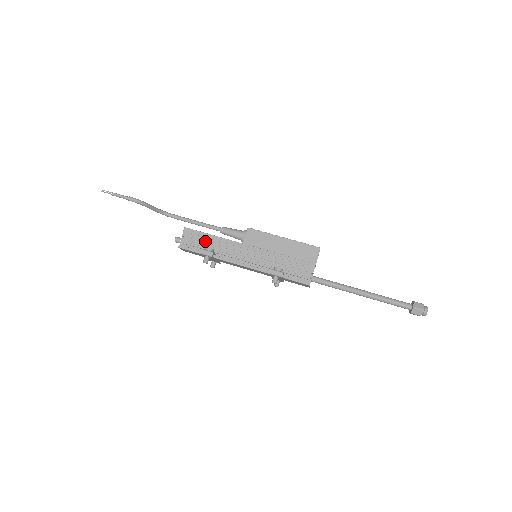
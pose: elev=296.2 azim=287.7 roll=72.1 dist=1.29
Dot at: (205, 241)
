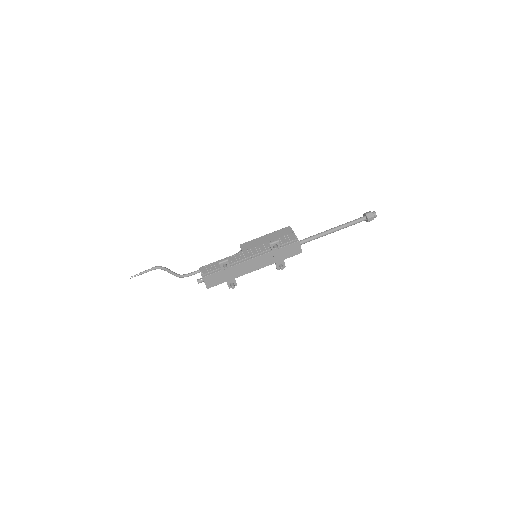
Dot at: (218, 265)
